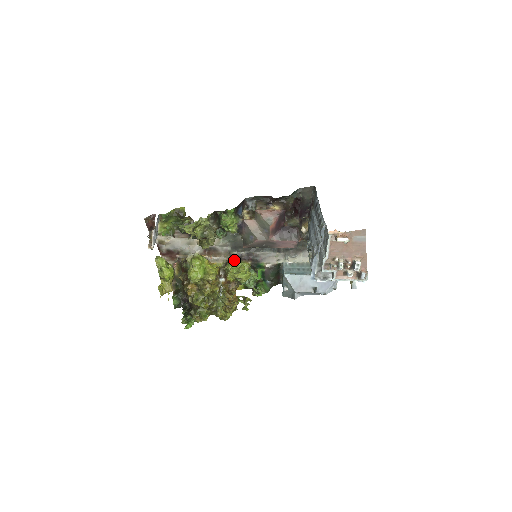
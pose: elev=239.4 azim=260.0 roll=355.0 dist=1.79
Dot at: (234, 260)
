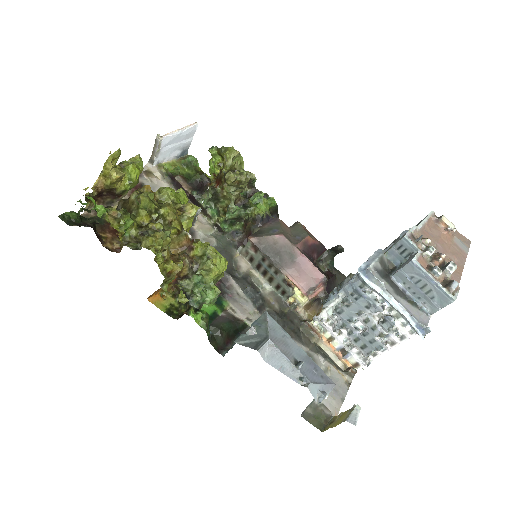
Dot at: occluded
